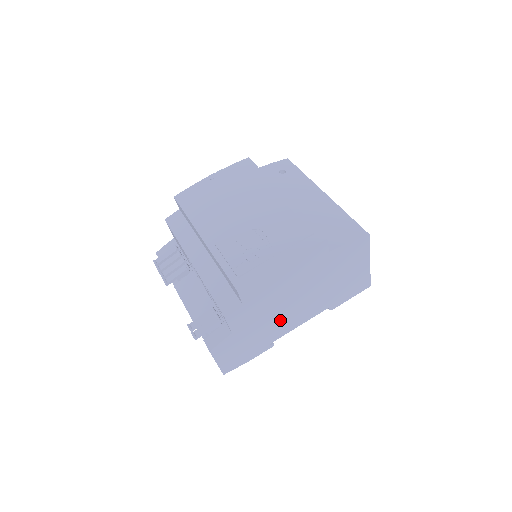
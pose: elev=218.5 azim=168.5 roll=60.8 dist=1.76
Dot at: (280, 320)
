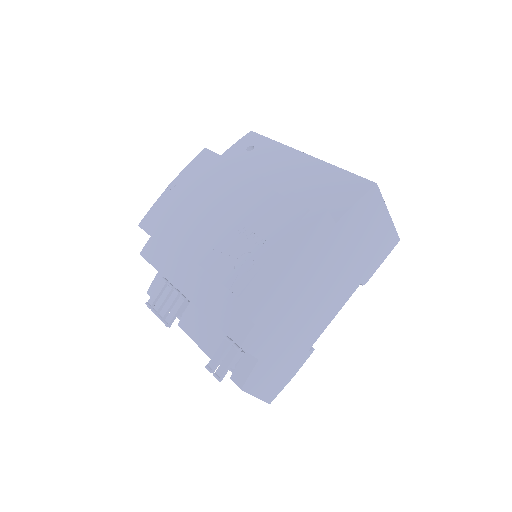
Dot at: (309, 321)
